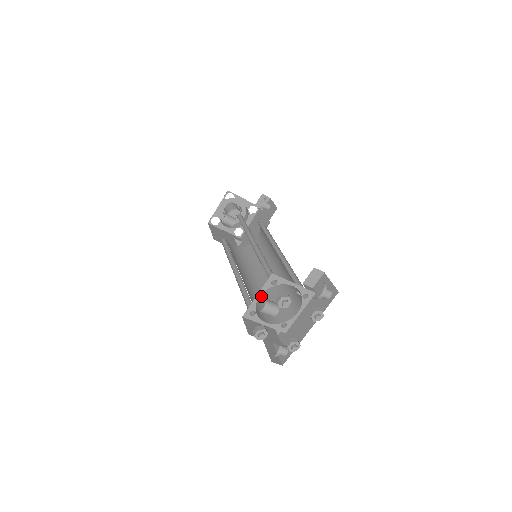
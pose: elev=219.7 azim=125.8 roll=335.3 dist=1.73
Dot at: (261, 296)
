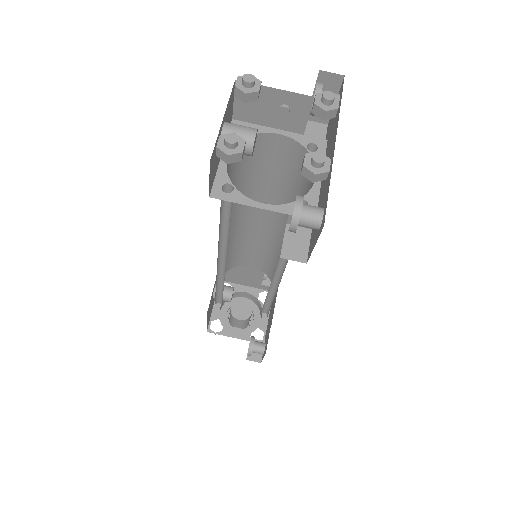
Dot at: occluded
